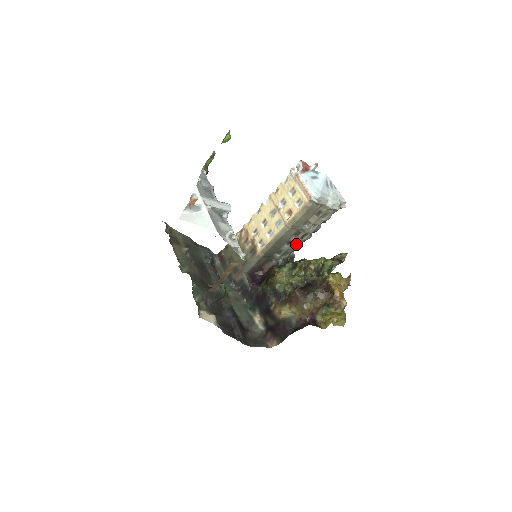
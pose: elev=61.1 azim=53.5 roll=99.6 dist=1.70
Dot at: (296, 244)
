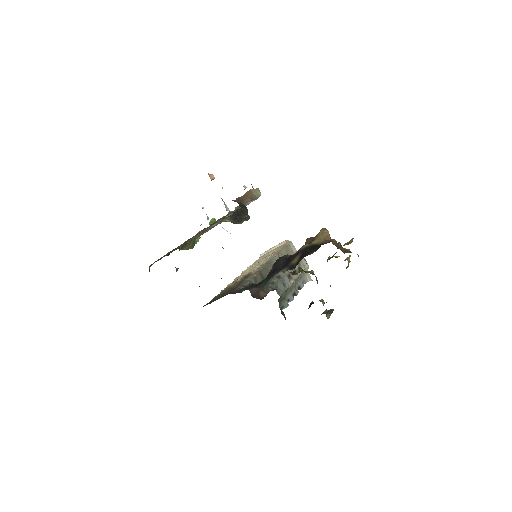
Dot at: (284, 285)
